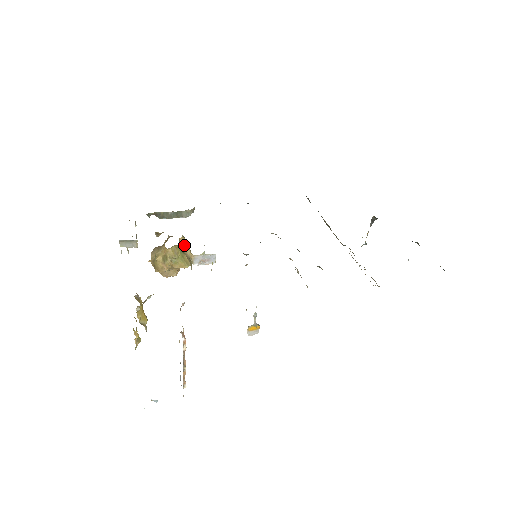
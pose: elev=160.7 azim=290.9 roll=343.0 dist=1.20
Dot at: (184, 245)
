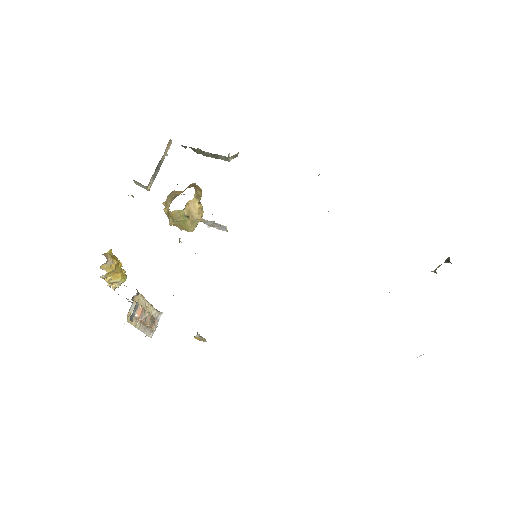
Dot at: (193, 208)
